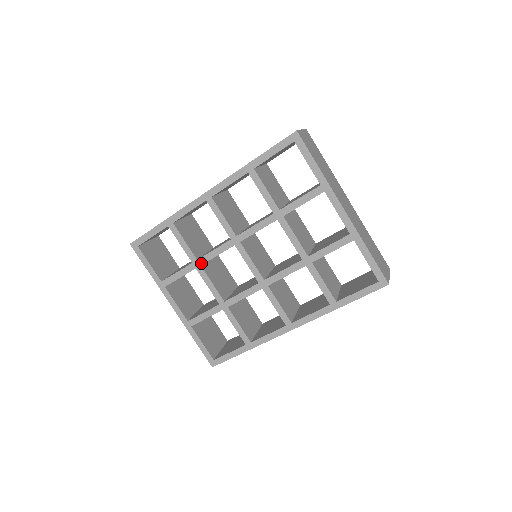
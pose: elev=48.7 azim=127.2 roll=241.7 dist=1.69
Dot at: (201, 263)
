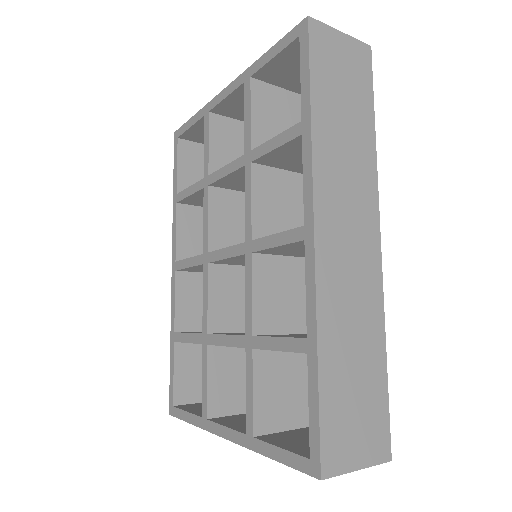
Dot at: (206, 331)
